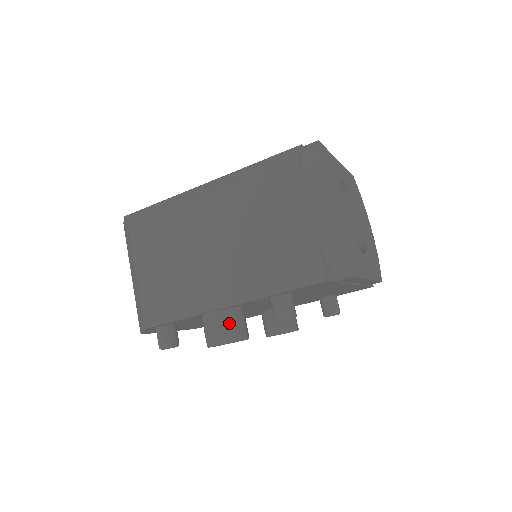
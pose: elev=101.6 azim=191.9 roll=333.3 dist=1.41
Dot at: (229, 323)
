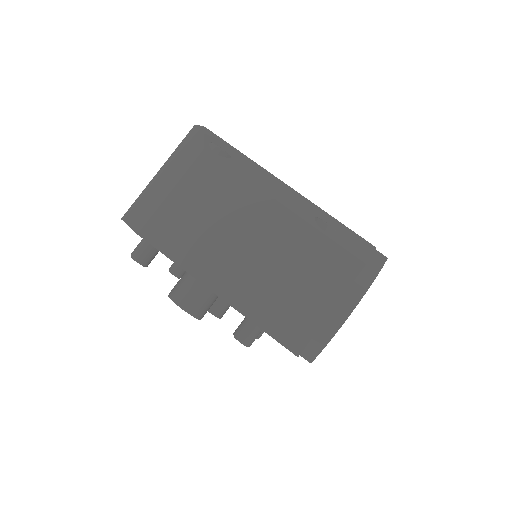
Dot at: (203, 301)
